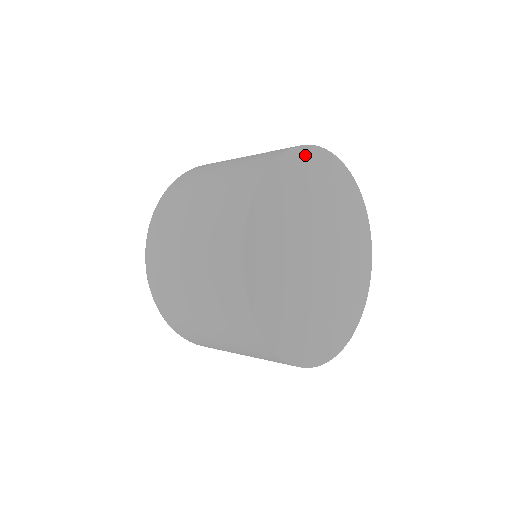
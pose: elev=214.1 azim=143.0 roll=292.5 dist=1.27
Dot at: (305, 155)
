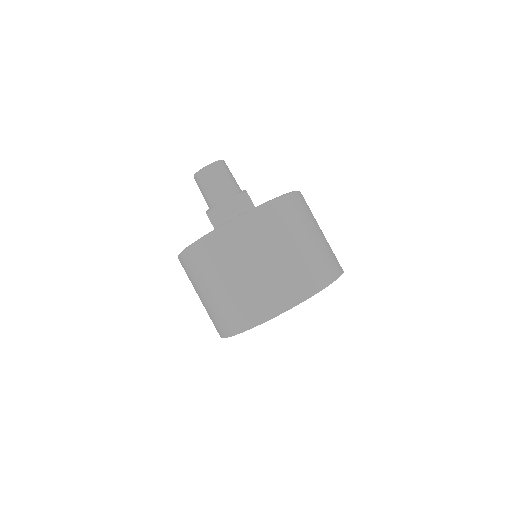
Dot at: occluded
